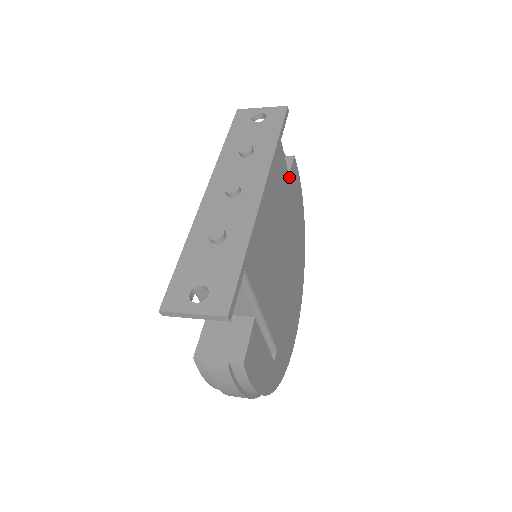
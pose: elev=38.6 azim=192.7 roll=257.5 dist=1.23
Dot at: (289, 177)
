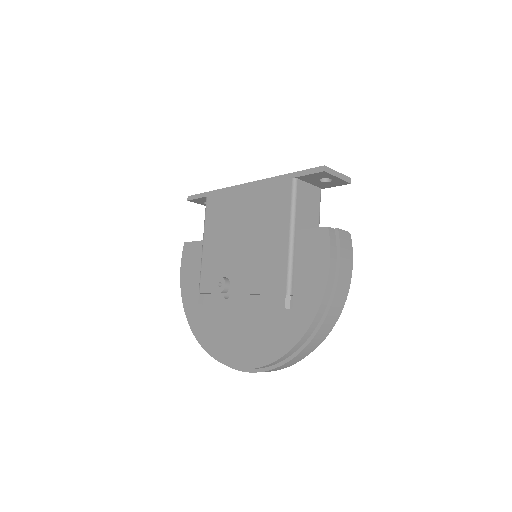
Dot at: occluded
